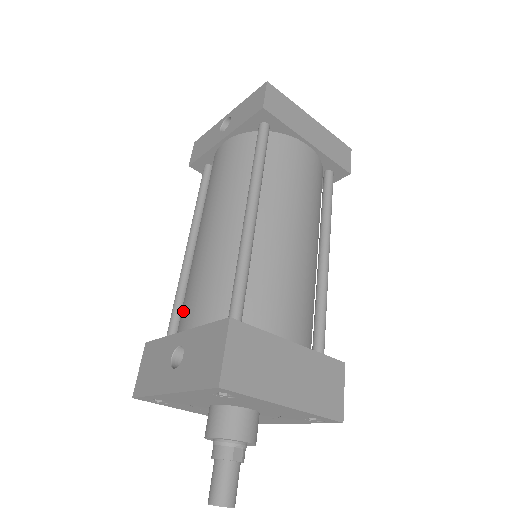
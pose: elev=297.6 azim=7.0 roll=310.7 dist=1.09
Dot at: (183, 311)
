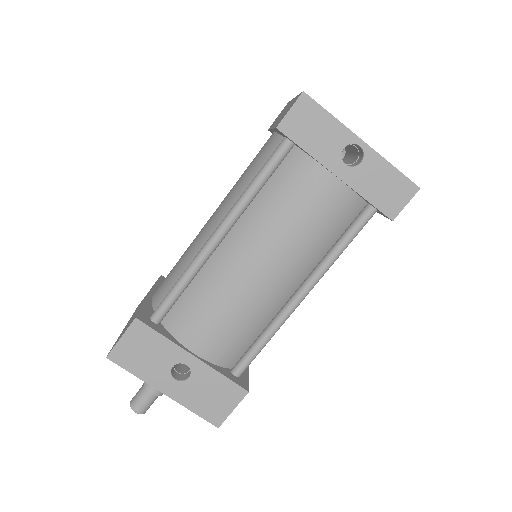
Dot at: (195, 326)
